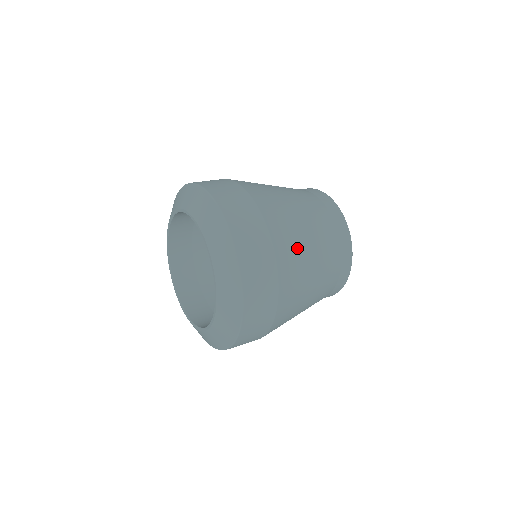
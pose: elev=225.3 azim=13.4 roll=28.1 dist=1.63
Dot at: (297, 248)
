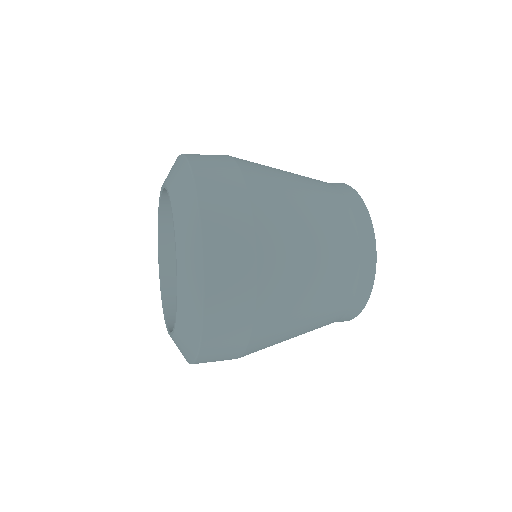
Dot at: (288, 218)
